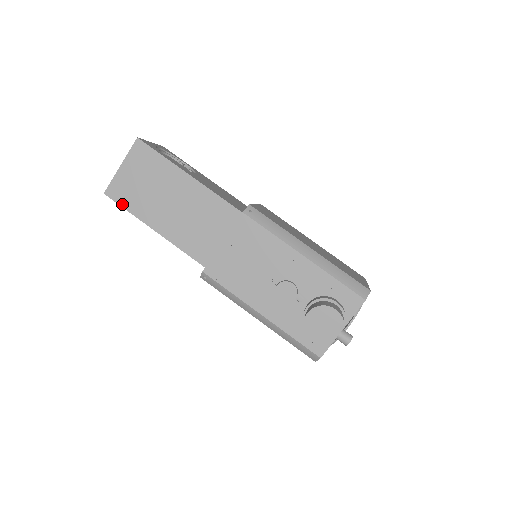
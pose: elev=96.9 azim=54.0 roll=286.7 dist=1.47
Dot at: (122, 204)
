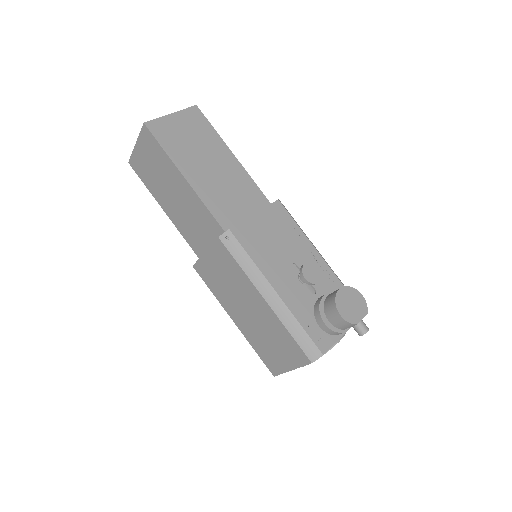
Dot at: (160, 140)
